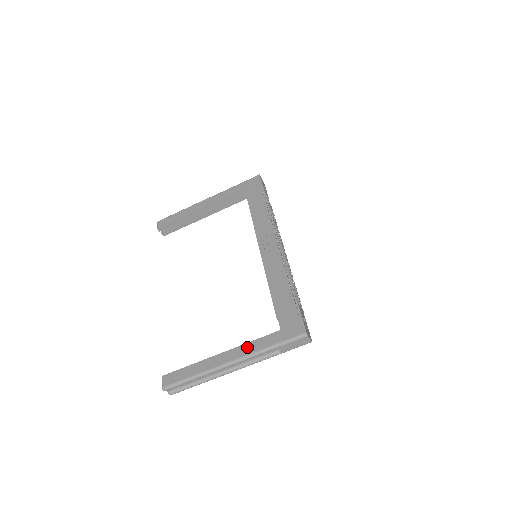
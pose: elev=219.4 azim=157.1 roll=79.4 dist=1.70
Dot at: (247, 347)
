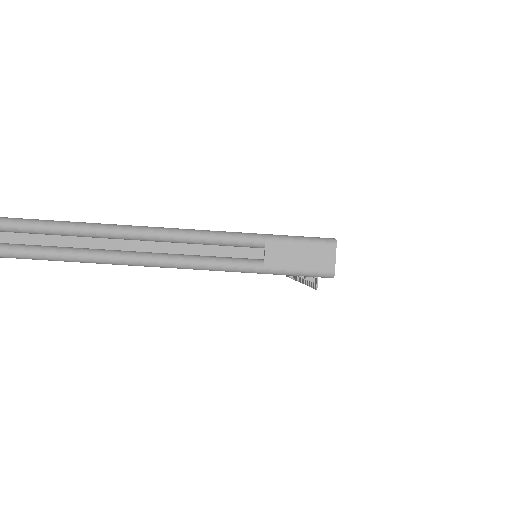
Dot at: occluded
